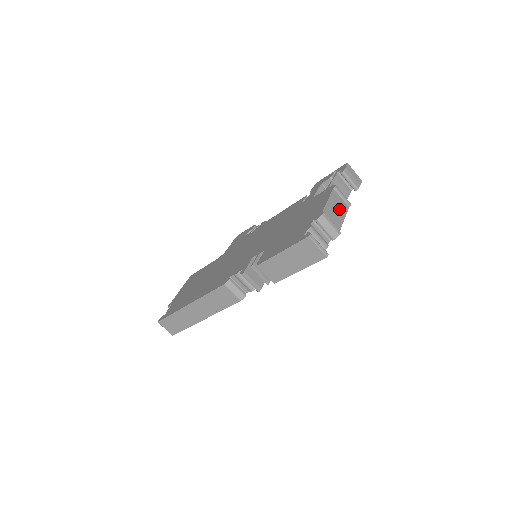
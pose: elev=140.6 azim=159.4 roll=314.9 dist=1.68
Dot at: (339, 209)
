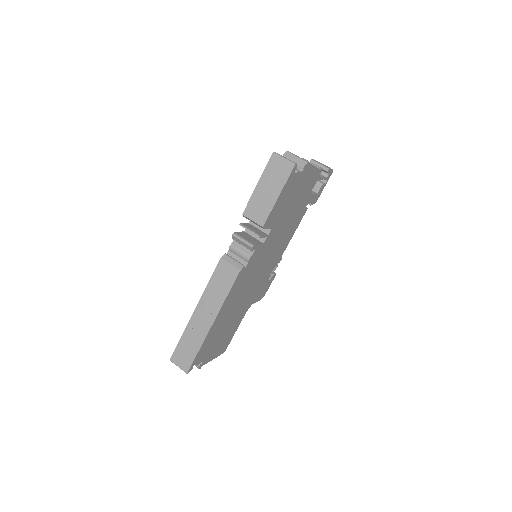
Dot at: occluded
